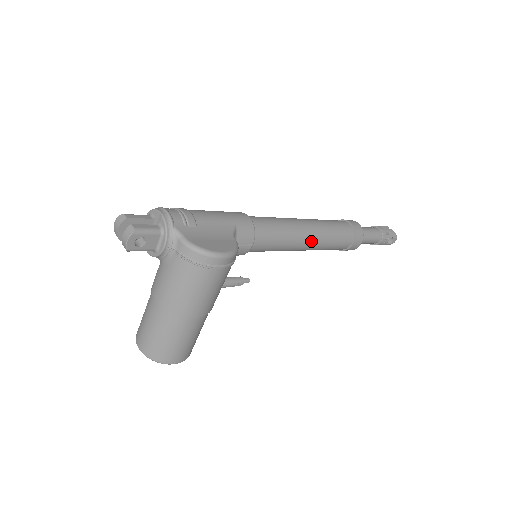
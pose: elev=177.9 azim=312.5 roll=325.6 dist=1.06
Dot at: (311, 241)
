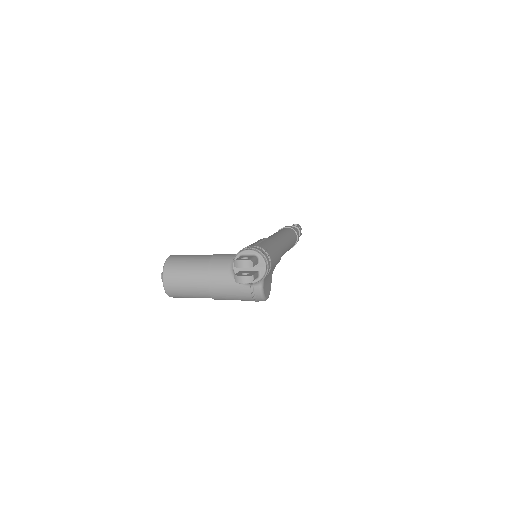
Dot at: occluded
